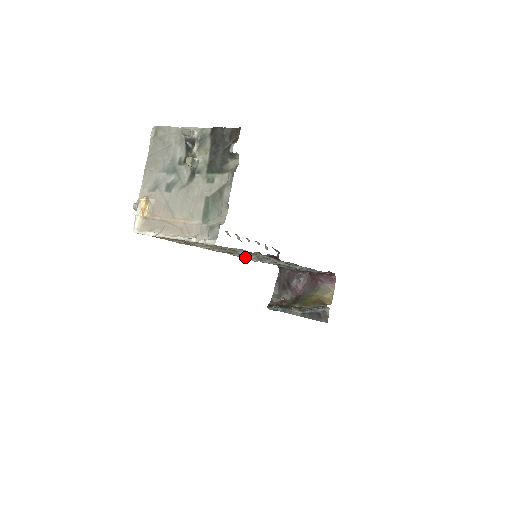
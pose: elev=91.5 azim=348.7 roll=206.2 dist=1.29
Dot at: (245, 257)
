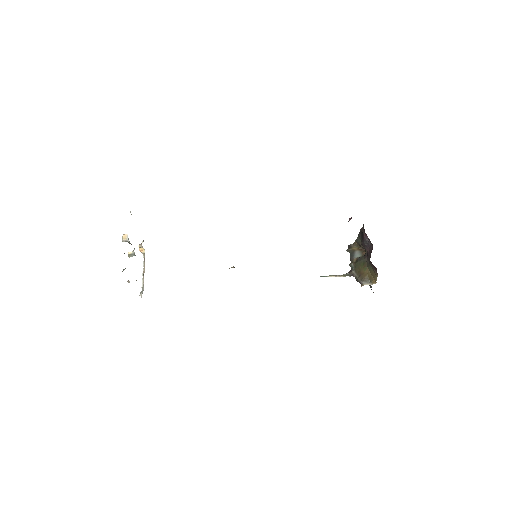
Dot at: occluded
